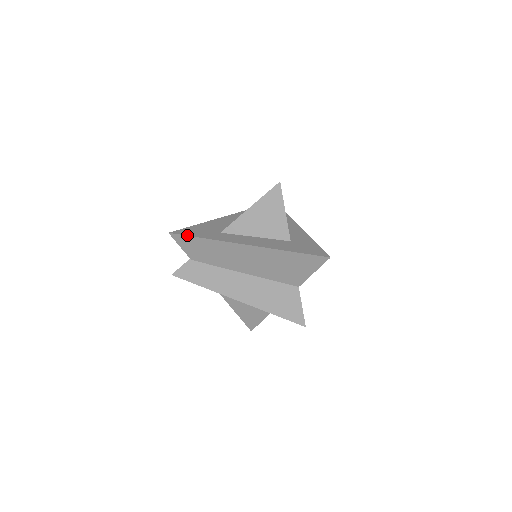
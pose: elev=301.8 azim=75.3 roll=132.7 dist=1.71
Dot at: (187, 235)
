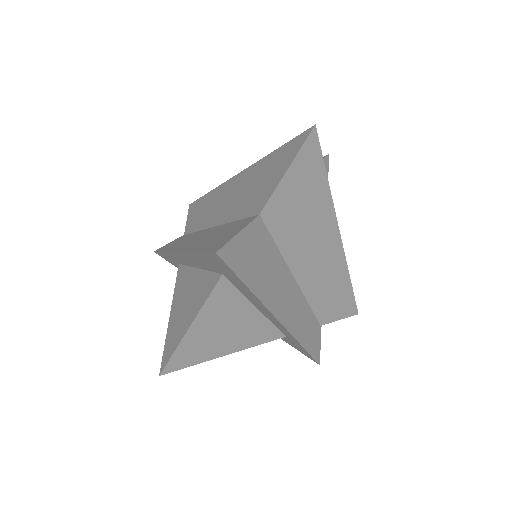
Dot at: (200, 198)
